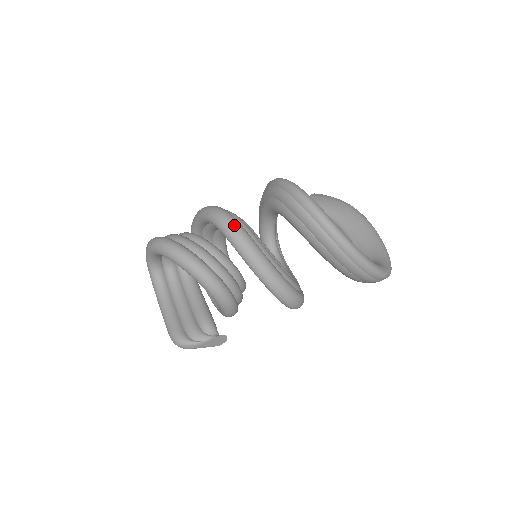
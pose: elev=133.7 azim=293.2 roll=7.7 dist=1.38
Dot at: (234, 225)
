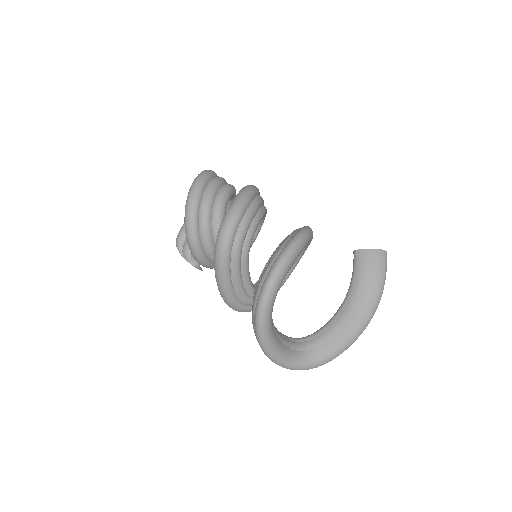
Dot at: (222, 247)
